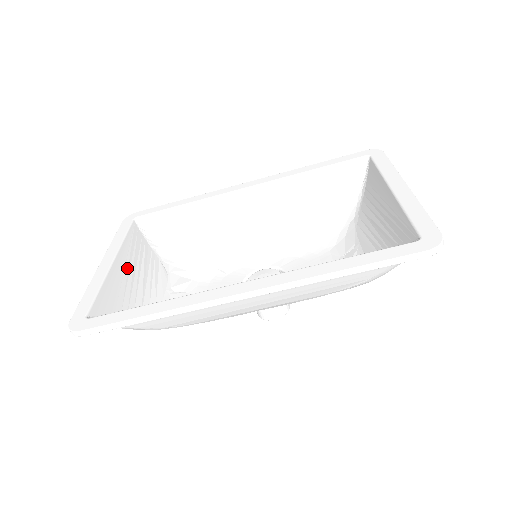
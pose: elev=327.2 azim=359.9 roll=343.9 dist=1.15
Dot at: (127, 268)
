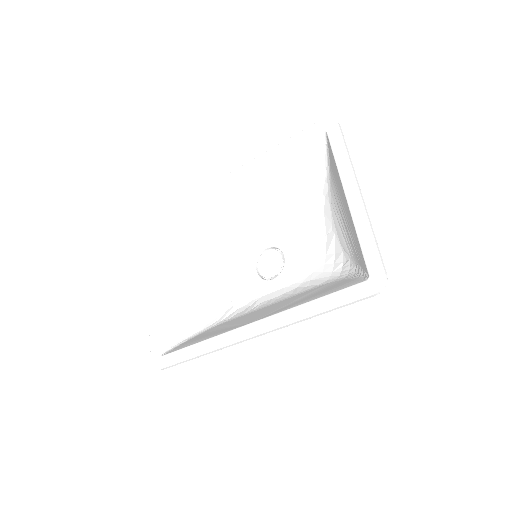
Dot at: (167, 288)
